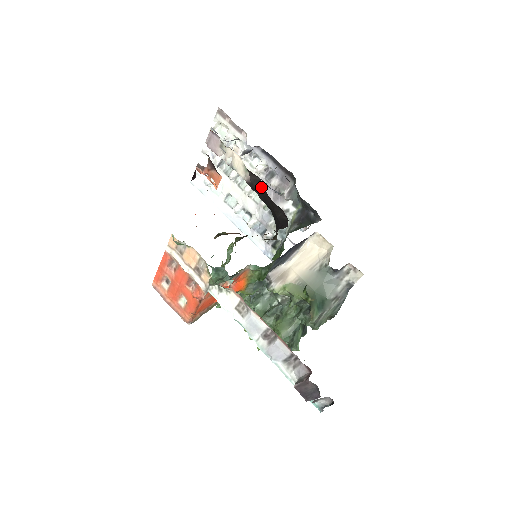
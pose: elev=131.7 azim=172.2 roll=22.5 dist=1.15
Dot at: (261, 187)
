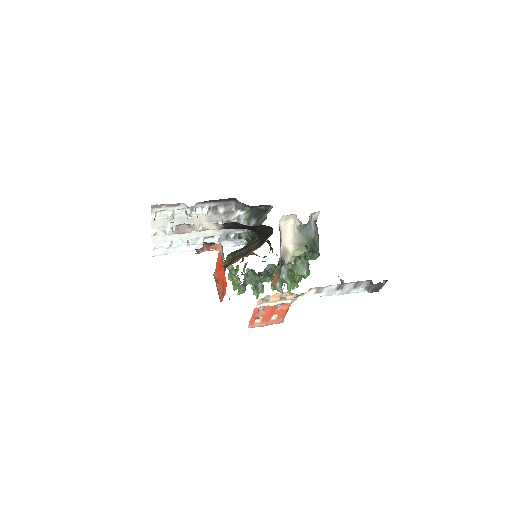
Dot at: (236, 225)
